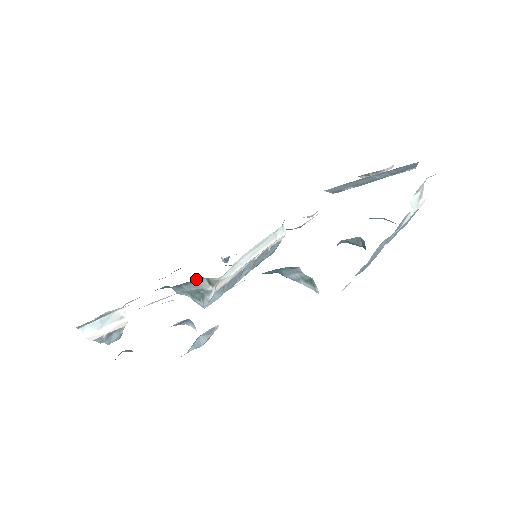
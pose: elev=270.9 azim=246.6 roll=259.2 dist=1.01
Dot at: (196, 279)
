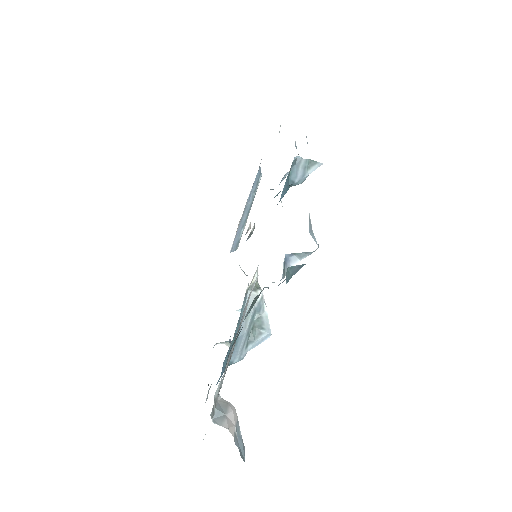
Dot at: (243, 301)
